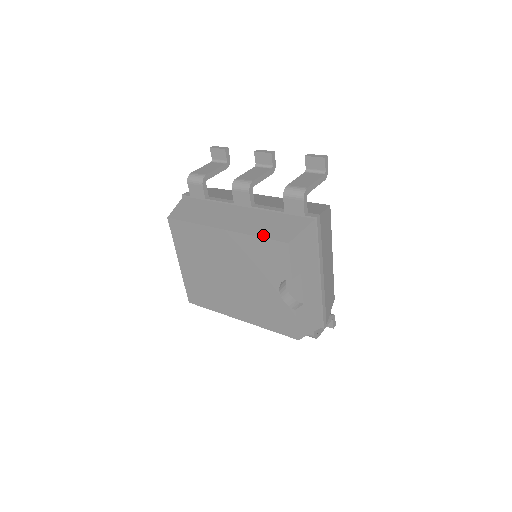
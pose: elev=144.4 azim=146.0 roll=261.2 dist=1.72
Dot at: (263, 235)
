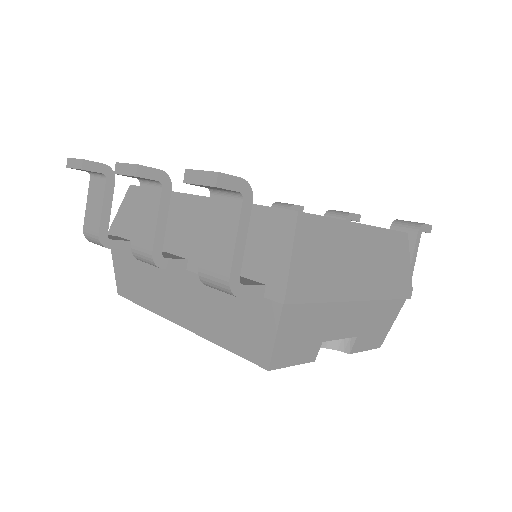
Dot at: (229, 346)
